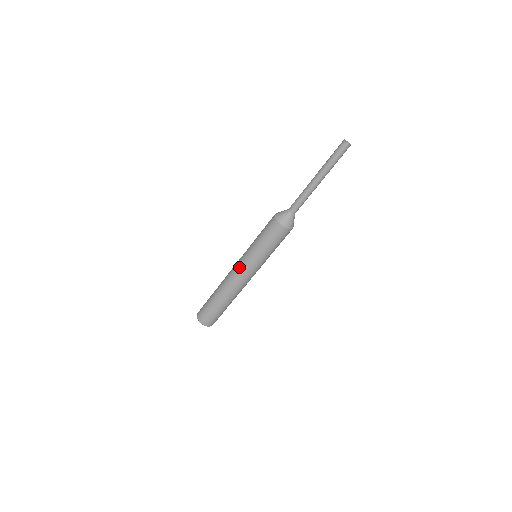
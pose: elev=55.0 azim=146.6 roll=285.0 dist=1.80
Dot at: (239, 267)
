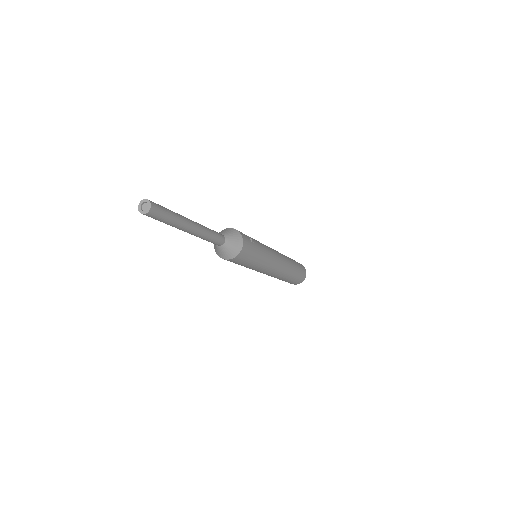
Dot at: occluded
